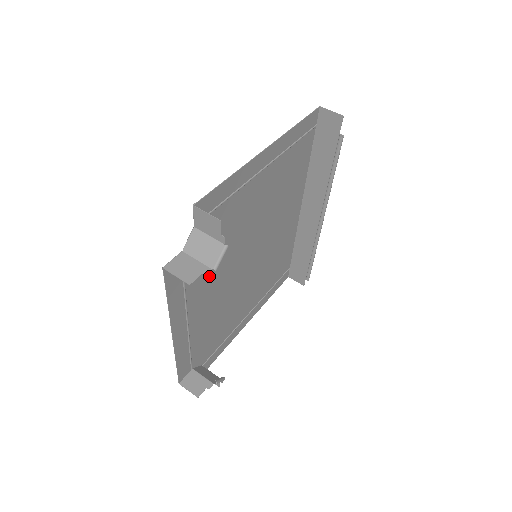
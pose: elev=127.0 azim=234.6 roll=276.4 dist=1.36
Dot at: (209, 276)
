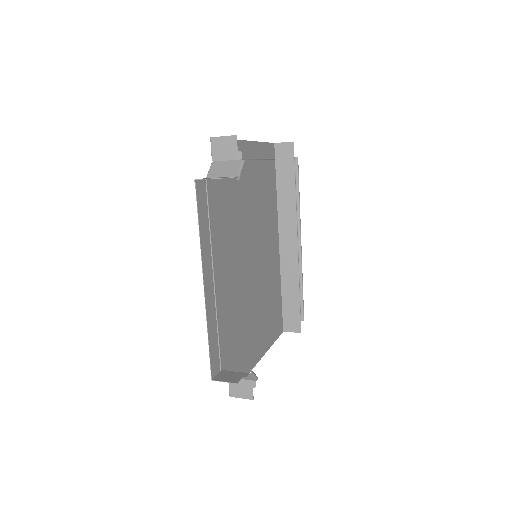
Dot at: (225, 238)
